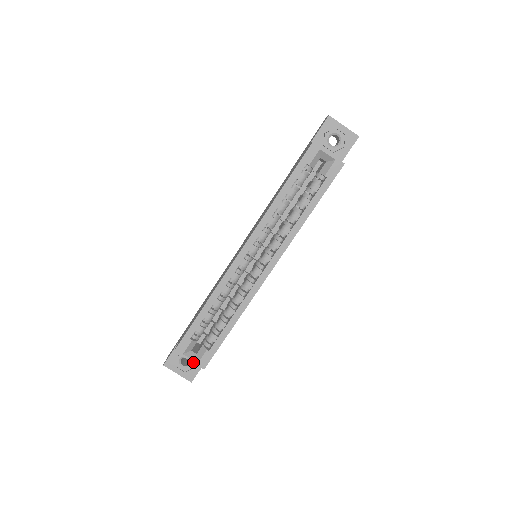
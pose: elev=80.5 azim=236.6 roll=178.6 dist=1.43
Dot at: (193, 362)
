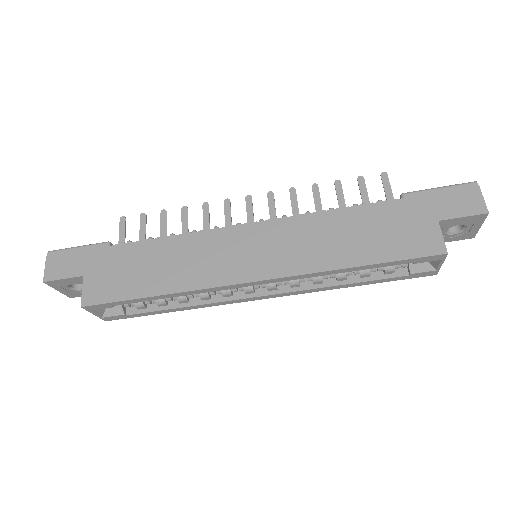
Dot at: (97, 316)
